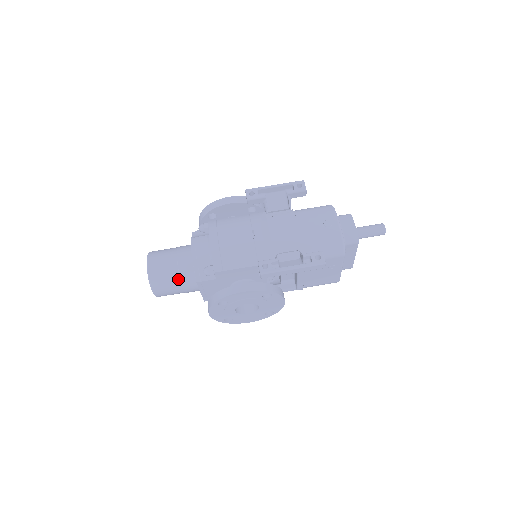
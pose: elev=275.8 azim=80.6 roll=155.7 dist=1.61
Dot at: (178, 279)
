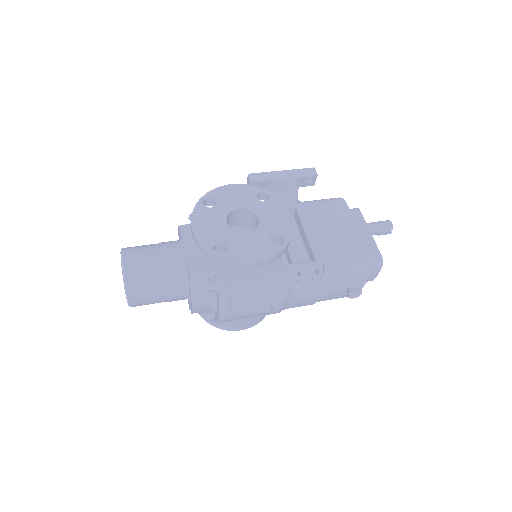
Dot at: (158, 245)
